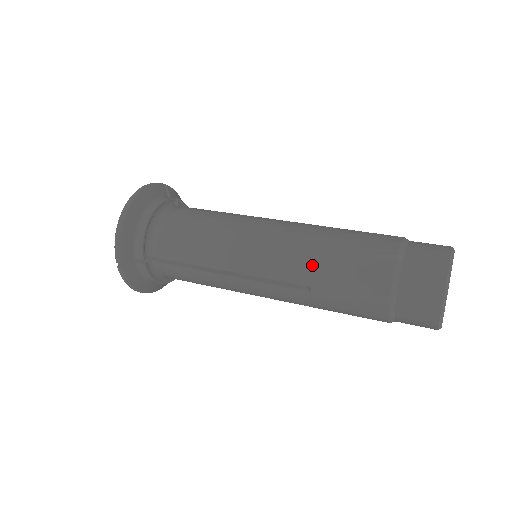
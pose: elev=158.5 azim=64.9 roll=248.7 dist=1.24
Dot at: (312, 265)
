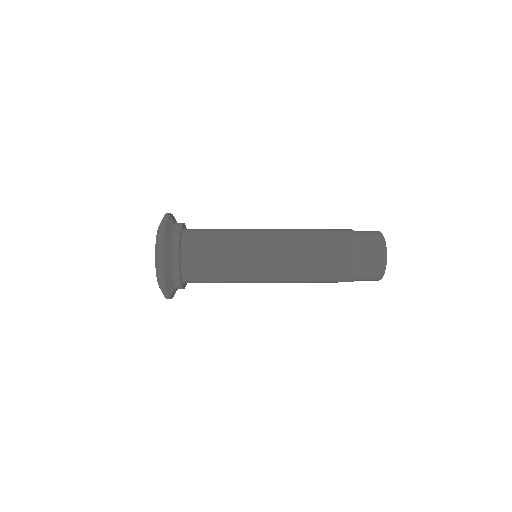
Dot at: (307, 270)
